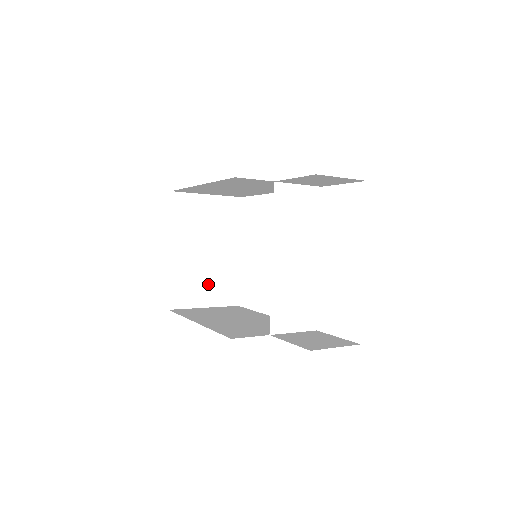
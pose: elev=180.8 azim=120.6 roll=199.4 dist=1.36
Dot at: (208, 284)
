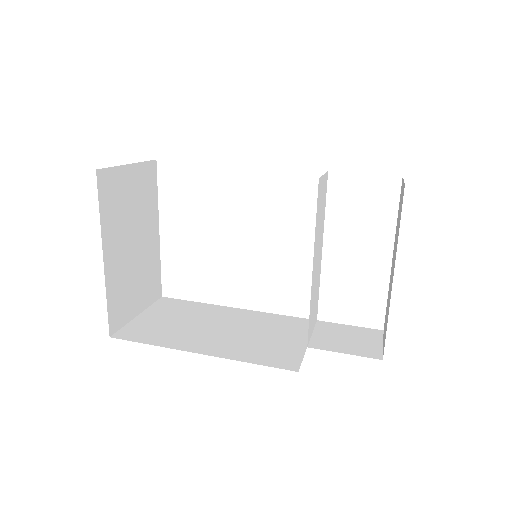
Dot at: (139, 284)
